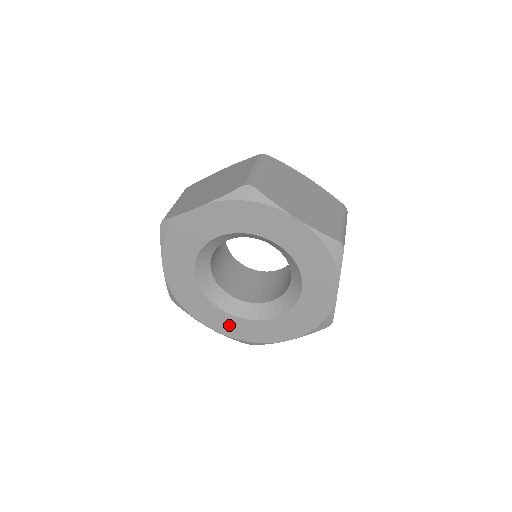
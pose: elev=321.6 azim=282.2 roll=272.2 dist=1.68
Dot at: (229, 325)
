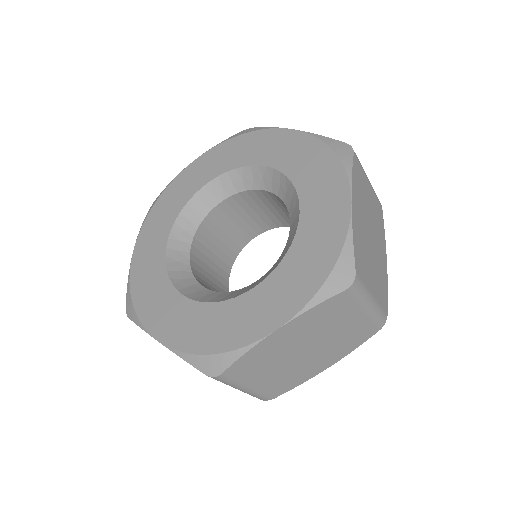
Dot at: (188, 324)
